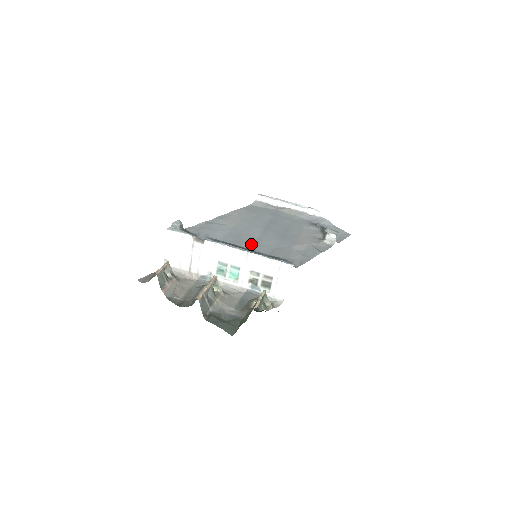
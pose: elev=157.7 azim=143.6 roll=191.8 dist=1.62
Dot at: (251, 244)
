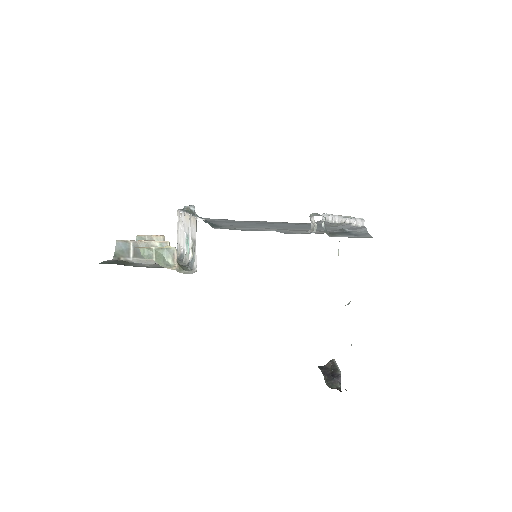
Dot at: (222, 222)
